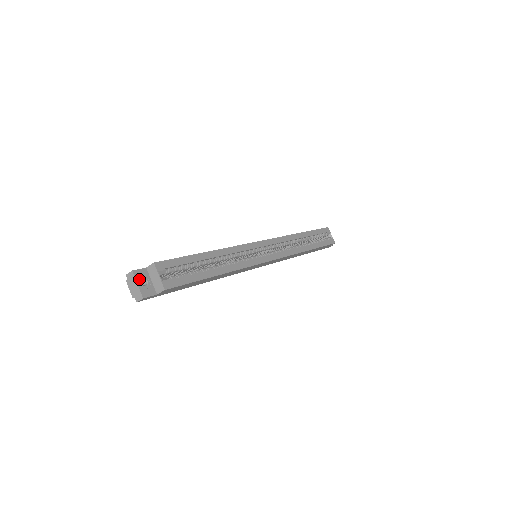
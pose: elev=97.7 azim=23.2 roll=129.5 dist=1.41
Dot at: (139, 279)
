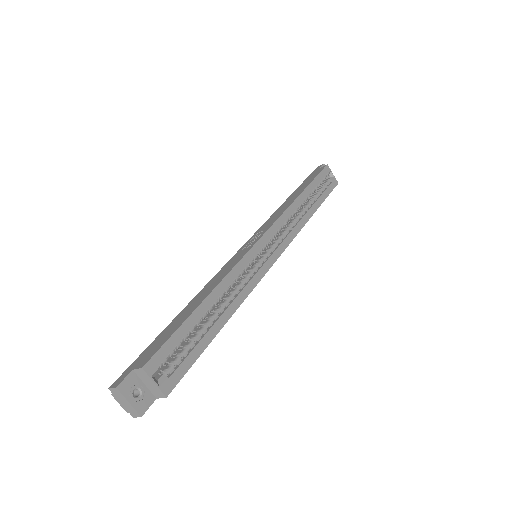
Dot at: (128, 393)
